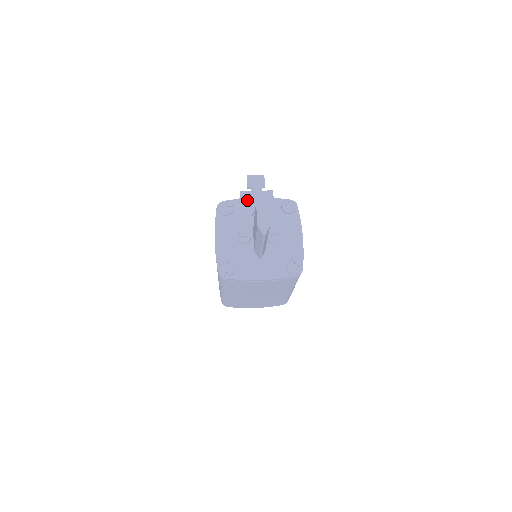
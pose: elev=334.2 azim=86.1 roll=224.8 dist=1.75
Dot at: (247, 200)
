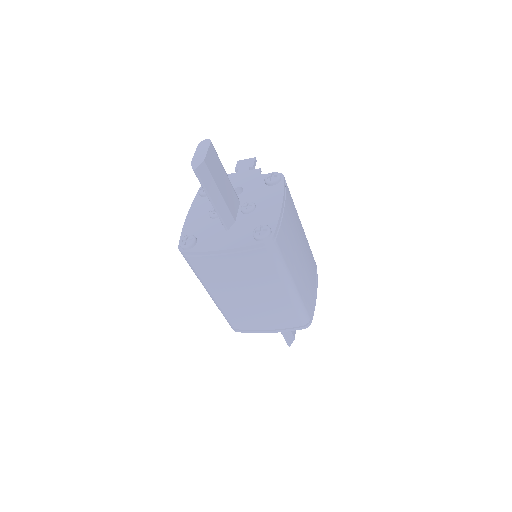
Dot at: (231, 180)
